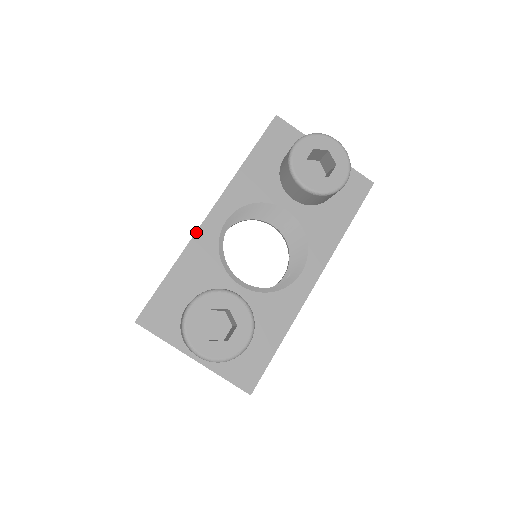
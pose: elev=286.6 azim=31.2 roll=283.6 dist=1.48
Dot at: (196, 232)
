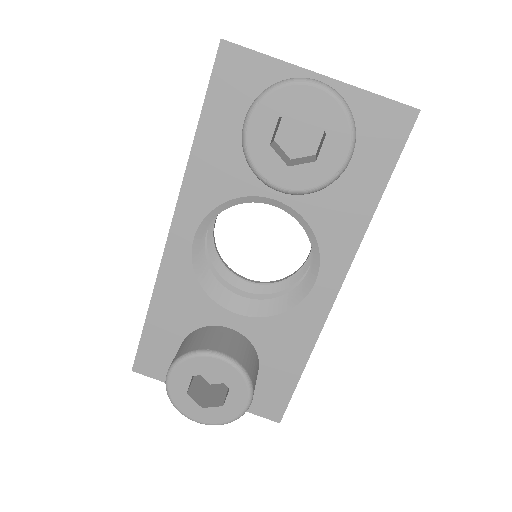
Dot at: (161, 261)
